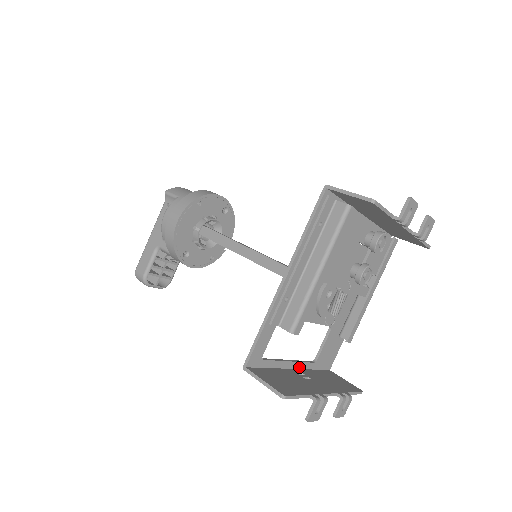
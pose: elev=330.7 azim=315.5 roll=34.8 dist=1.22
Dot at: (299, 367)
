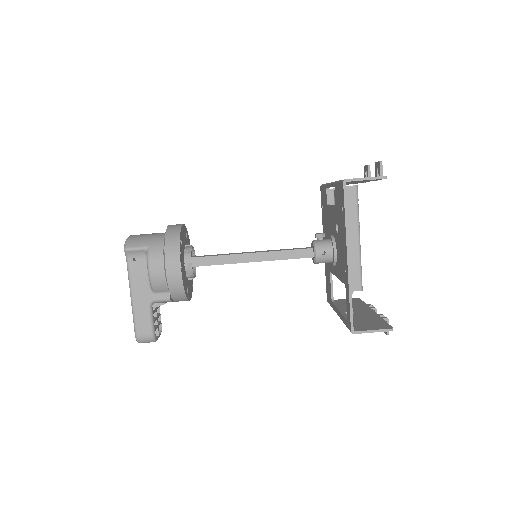
Dot at: occluded
